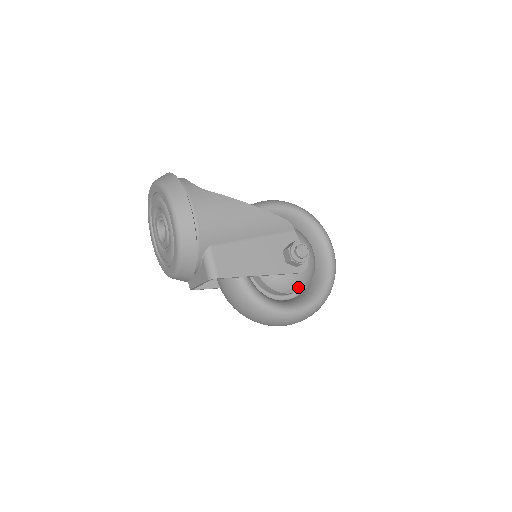
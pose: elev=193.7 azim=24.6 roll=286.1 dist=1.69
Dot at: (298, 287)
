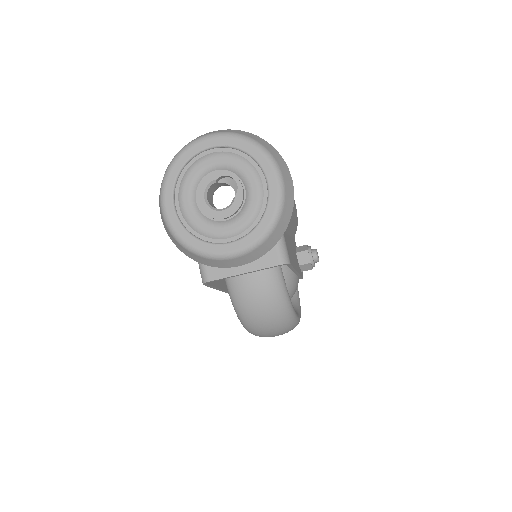
Dot at: occluded
